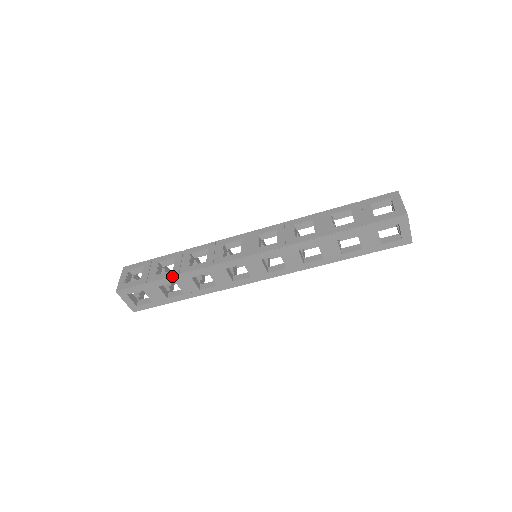
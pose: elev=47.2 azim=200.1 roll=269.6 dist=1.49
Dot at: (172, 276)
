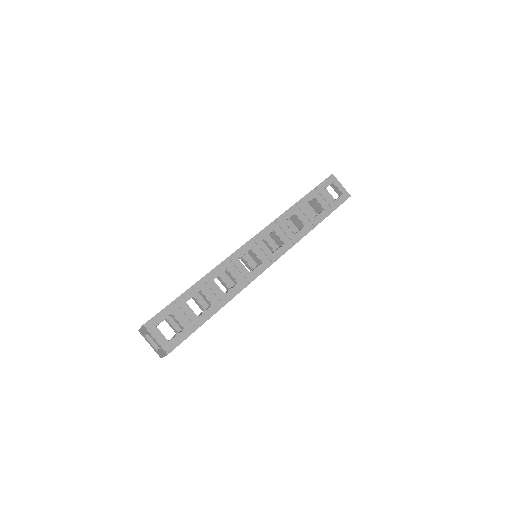
Dot at: occluded
